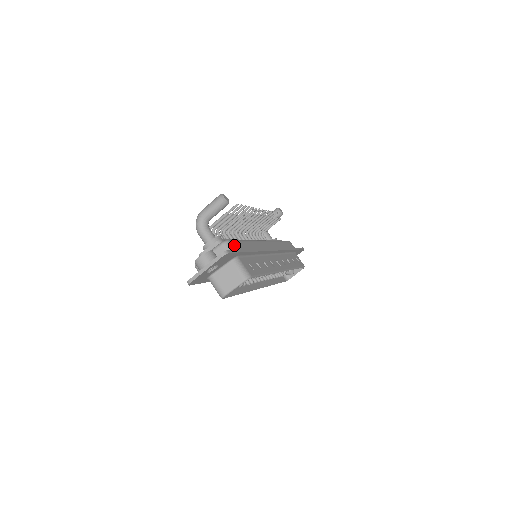
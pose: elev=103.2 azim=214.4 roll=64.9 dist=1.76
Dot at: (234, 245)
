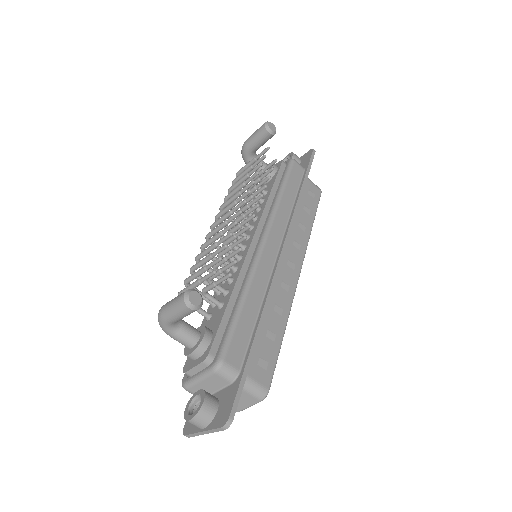
Dot at: (232, 360)
